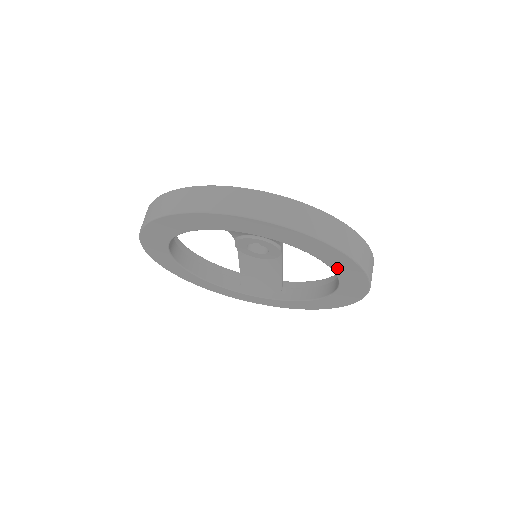
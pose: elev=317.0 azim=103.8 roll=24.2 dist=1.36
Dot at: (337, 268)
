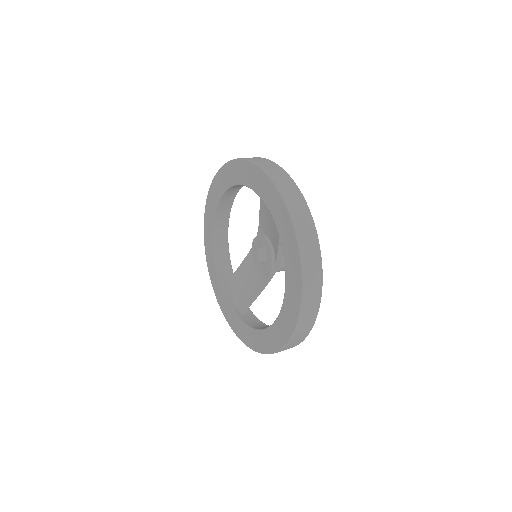
Dot at: (289, 289)
